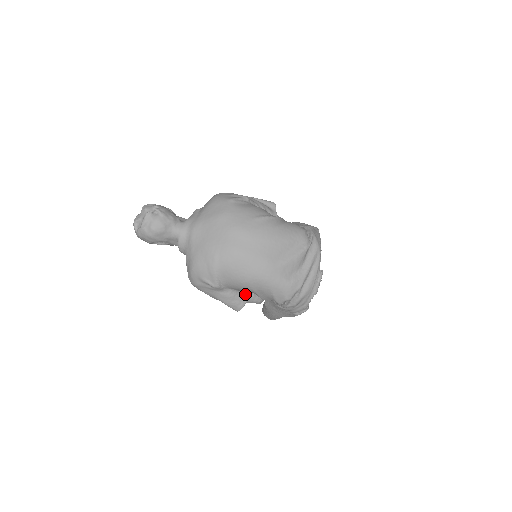
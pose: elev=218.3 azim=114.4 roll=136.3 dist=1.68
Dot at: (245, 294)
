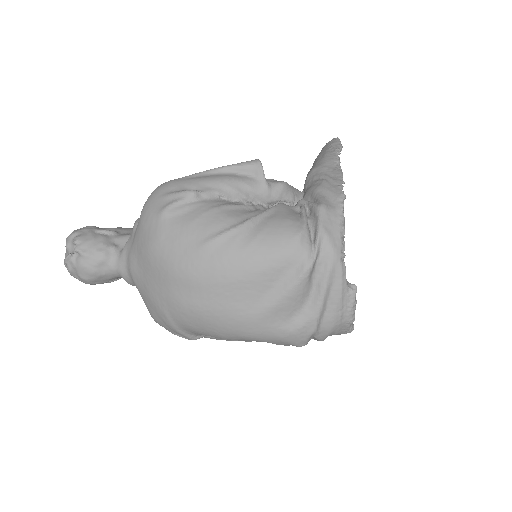
Dot at: occluded
